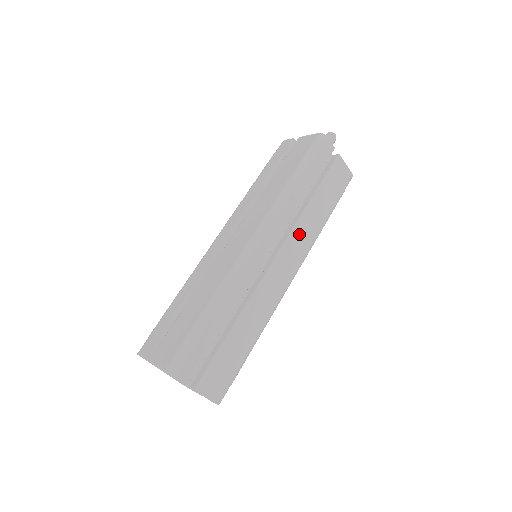
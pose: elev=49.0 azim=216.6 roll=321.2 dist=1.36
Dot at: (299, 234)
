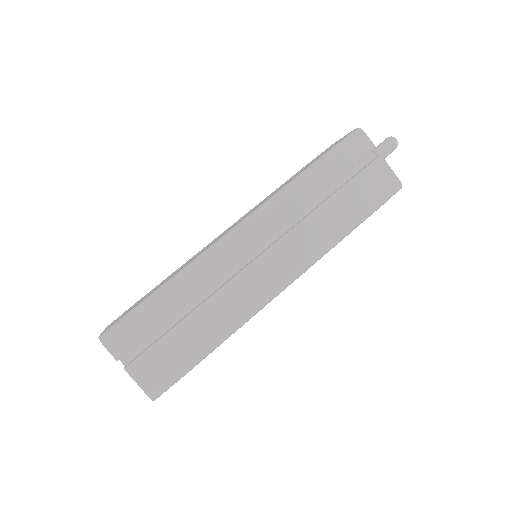
Dot at: (302, 236)
